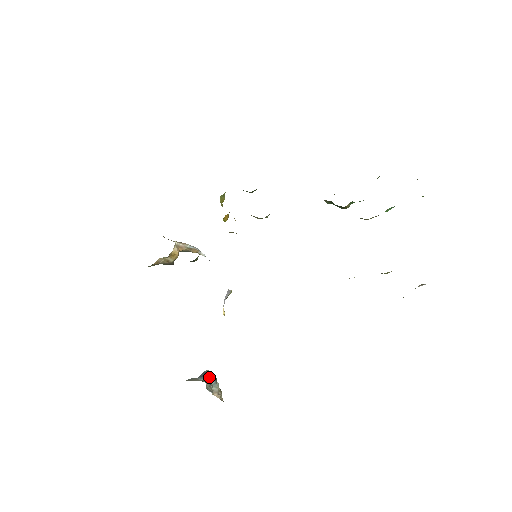
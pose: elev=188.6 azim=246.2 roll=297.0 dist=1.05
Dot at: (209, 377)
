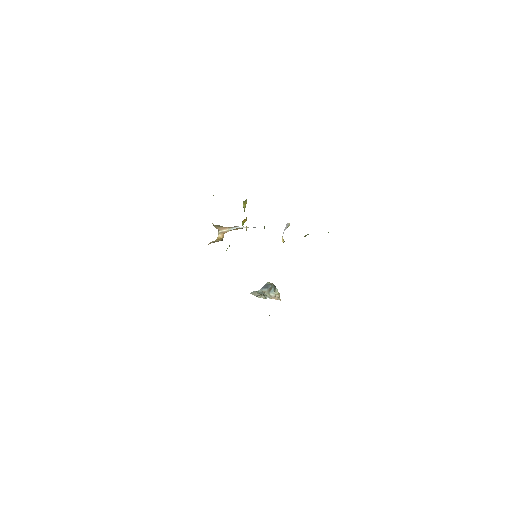
Dot at: (268, 288)
